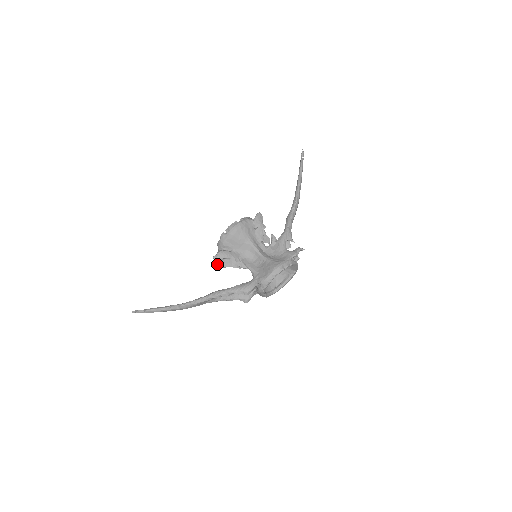
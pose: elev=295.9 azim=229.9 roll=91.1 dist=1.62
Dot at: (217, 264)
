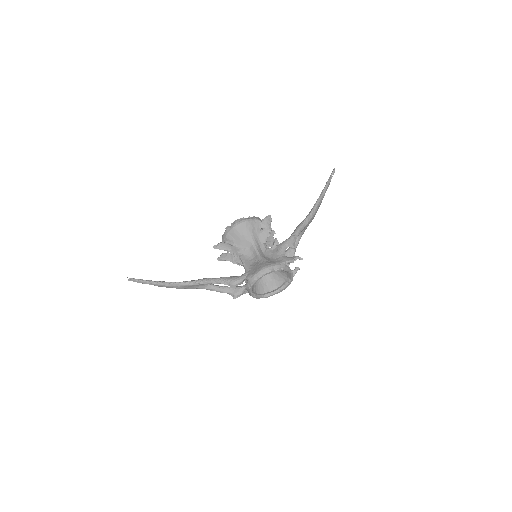
Dot at: occluded
